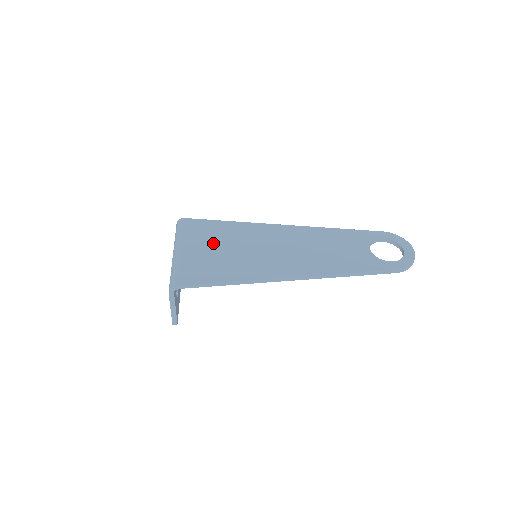
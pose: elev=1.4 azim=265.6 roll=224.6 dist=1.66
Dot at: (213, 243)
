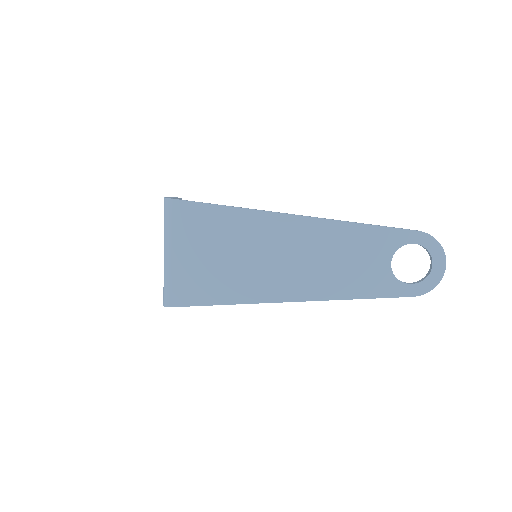
Dot at: (206, 246)
